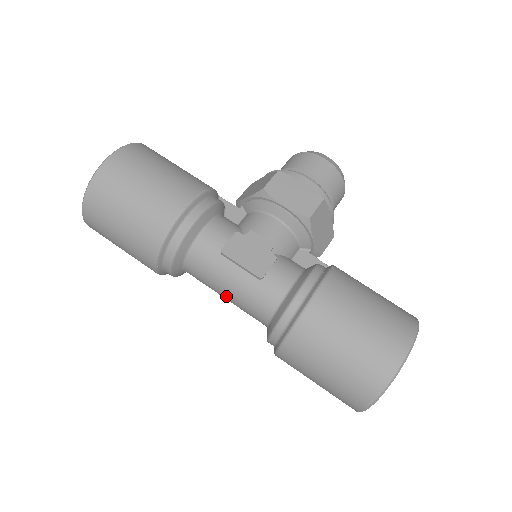
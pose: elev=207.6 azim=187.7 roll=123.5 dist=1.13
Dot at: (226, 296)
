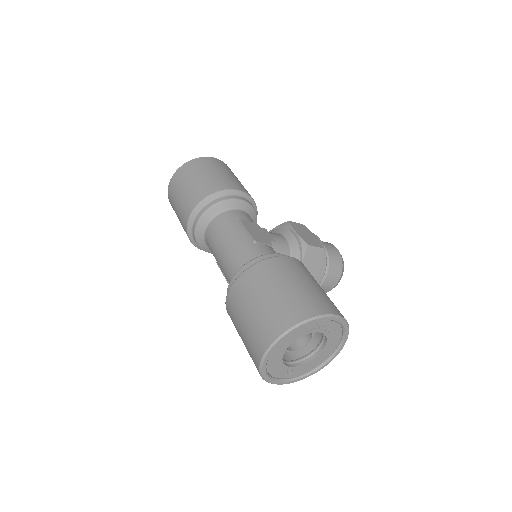
Dot at: (221, 250)
